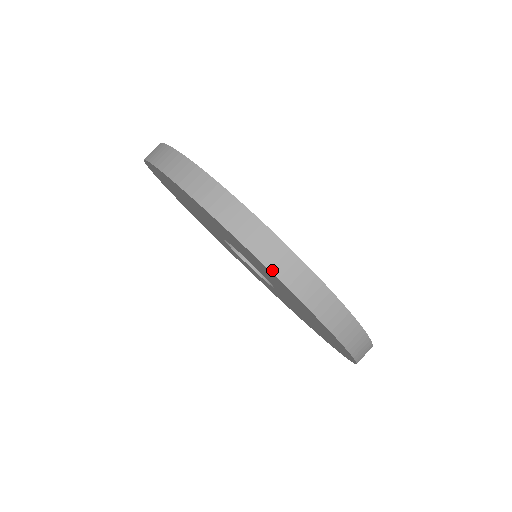
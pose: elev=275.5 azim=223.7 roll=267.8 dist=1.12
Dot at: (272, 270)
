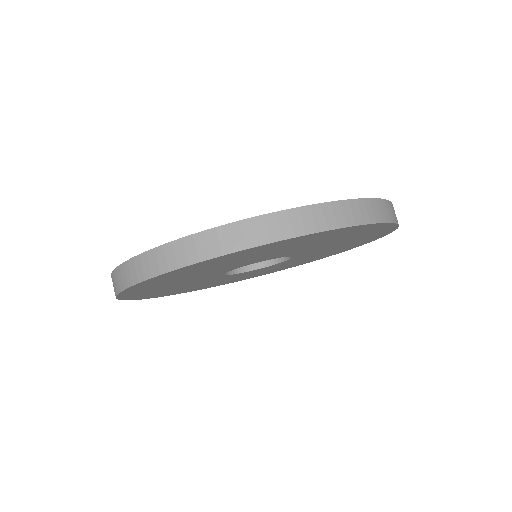
Dot at: (348, 225)
